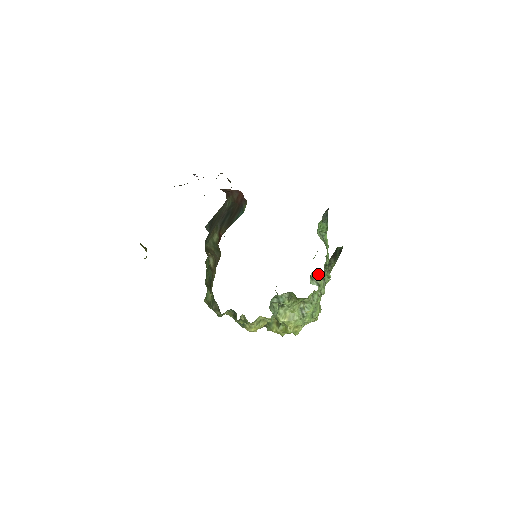
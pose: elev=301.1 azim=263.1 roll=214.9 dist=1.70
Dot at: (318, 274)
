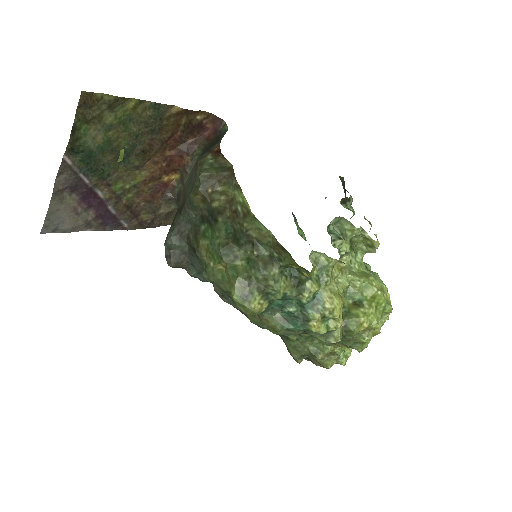
Dot at: (346, 208)
